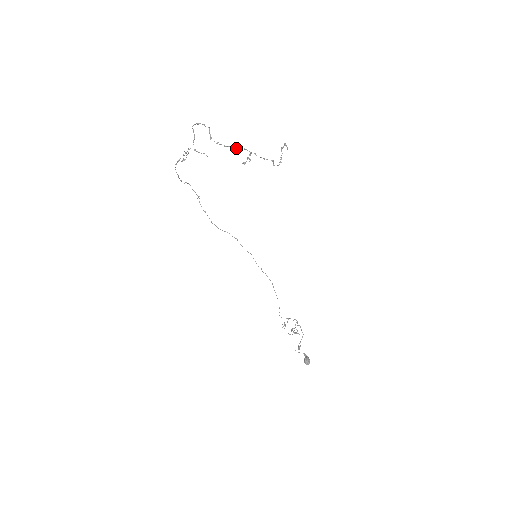
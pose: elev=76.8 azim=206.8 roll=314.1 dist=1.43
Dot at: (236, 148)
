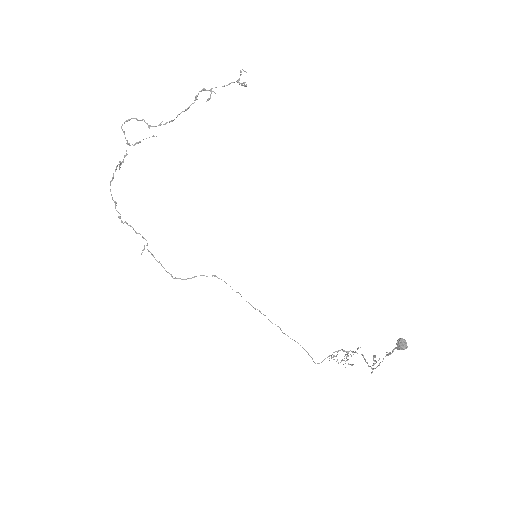
Dot at: (188, 108)
